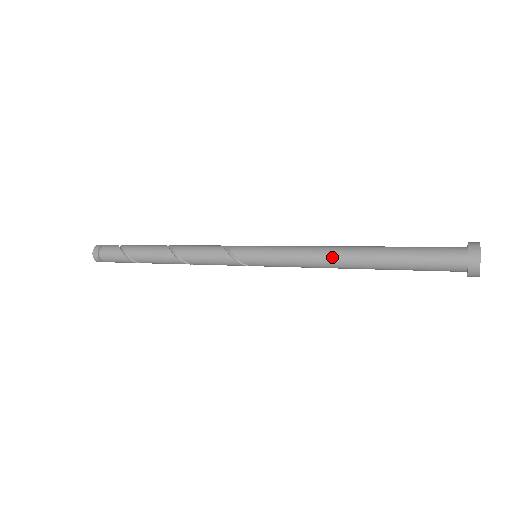
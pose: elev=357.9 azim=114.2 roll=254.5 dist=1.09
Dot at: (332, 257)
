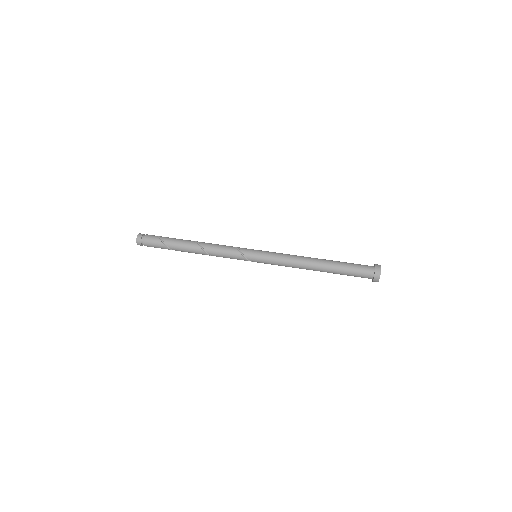
Dot at: (304, 263)
